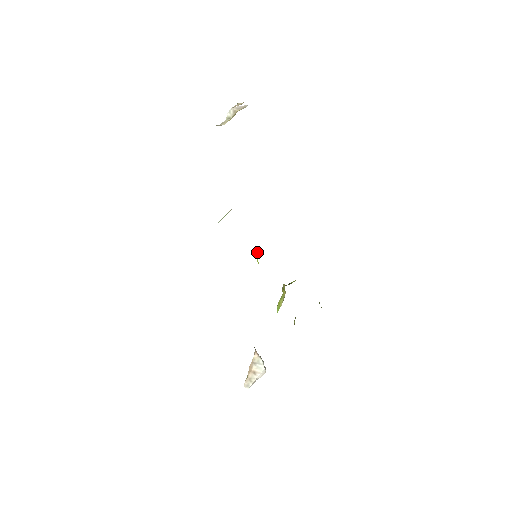
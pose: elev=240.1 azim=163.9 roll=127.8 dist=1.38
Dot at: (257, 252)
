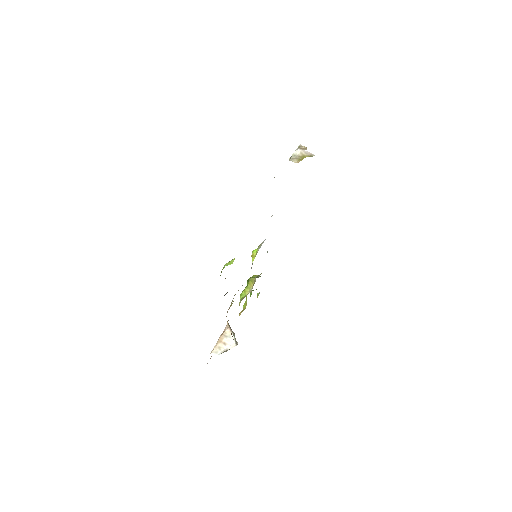
Dot at: (254, 252)
